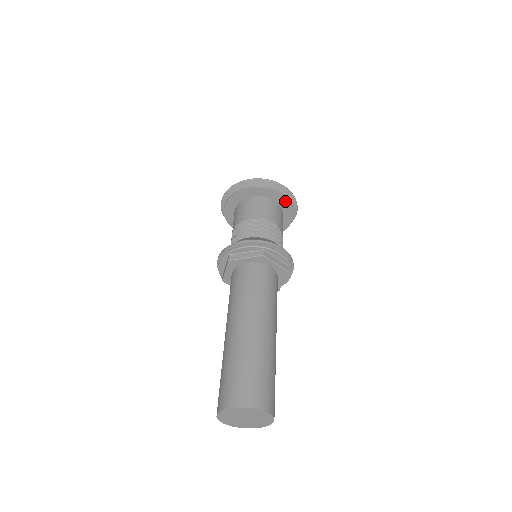
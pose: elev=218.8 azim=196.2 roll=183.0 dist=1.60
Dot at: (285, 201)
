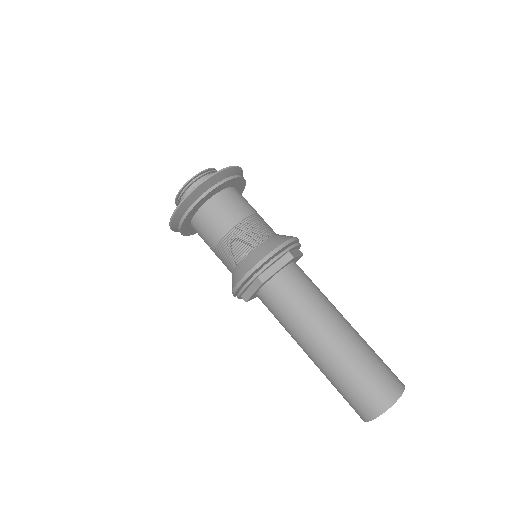
Dot at: (241, 181)
